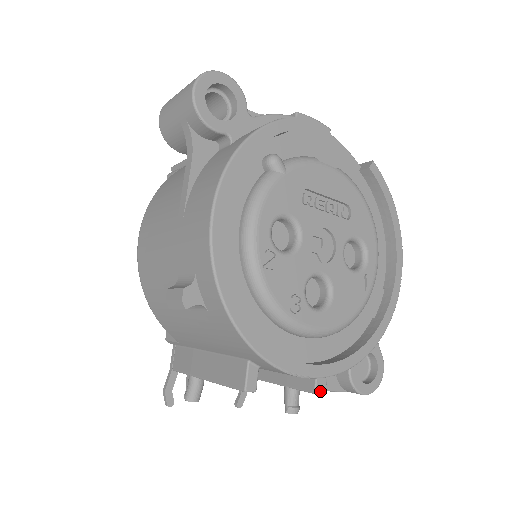
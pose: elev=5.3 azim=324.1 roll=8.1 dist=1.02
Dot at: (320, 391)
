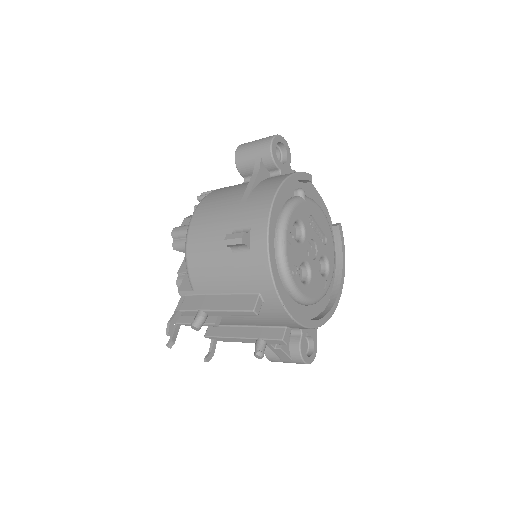
Dot at: (285, 340)
